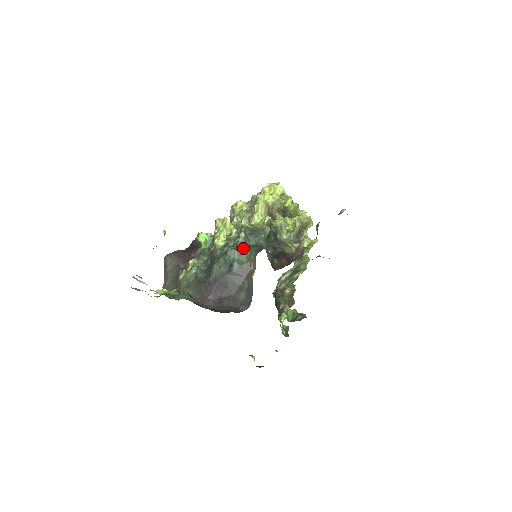
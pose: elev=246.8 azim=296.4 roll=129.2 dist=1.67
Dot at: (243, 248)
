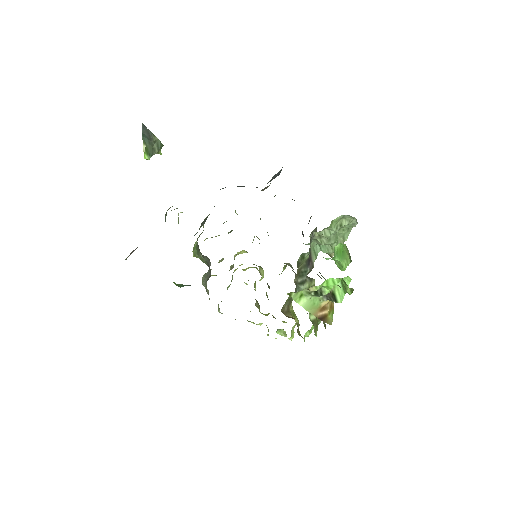
Dot at: occluded
